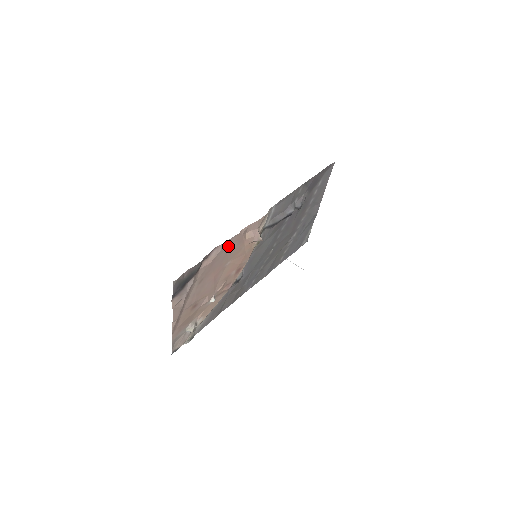
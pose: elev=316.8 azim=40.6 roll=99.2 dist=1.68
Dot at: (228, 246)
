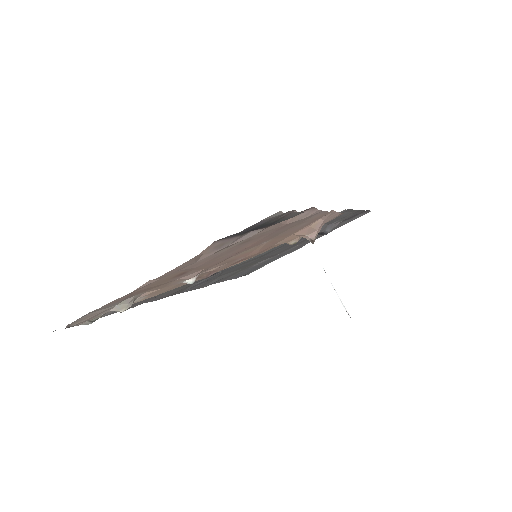
Dot at: (307, 218)
